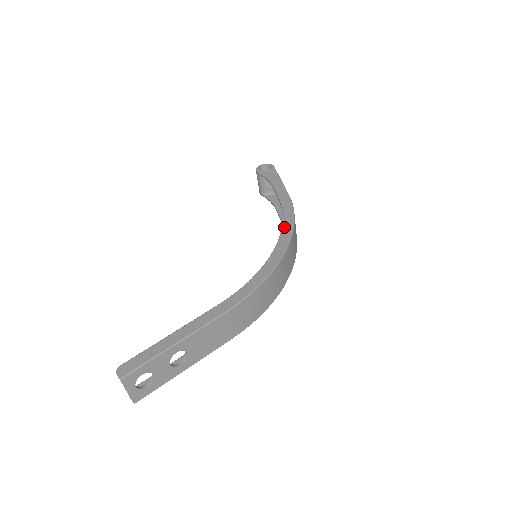
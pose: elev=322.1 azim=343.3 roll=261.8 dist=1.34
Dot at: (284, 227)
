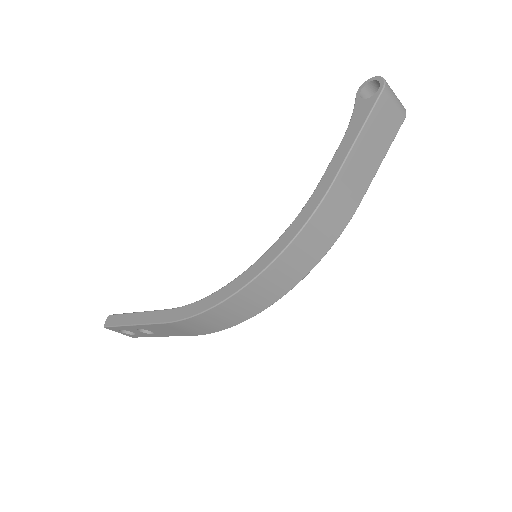
Dot at: (277, 242)
